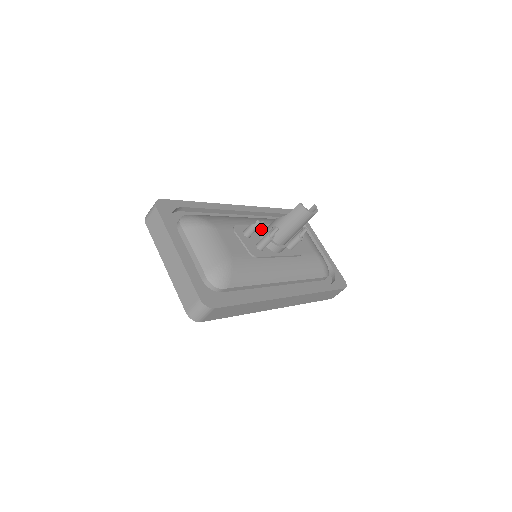
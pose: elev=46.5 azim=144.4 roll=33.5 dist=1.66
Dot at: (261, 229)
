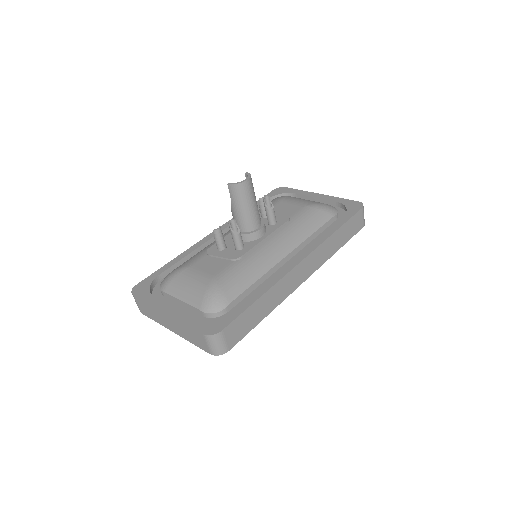
Dot at: occluded
